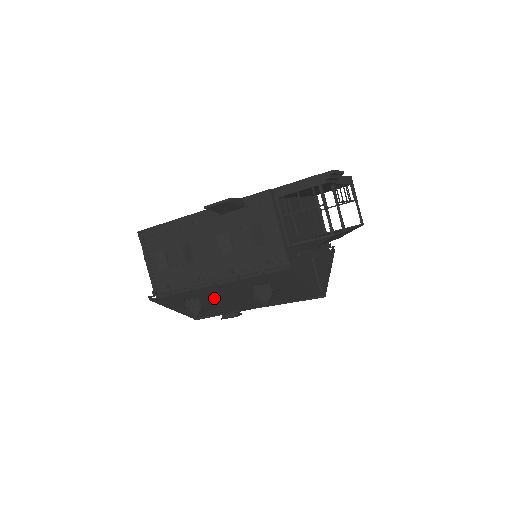
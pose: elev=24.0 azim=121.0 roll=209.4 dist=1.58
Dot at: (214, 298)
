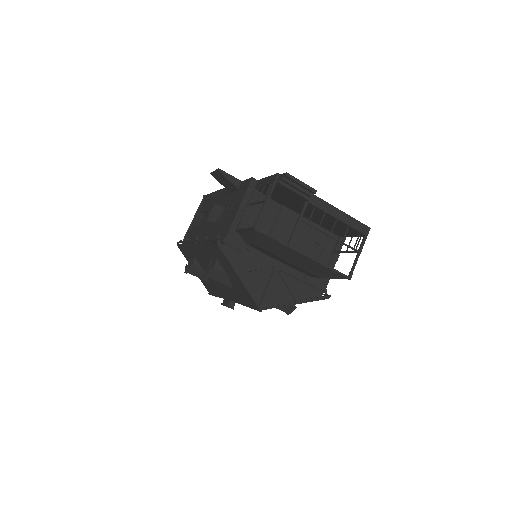
Dot at: (203, 265)
